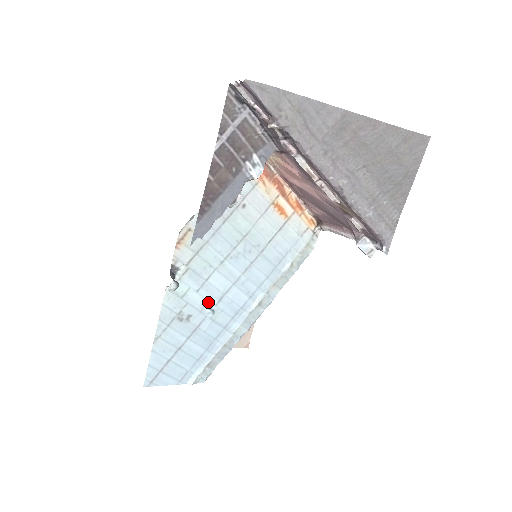
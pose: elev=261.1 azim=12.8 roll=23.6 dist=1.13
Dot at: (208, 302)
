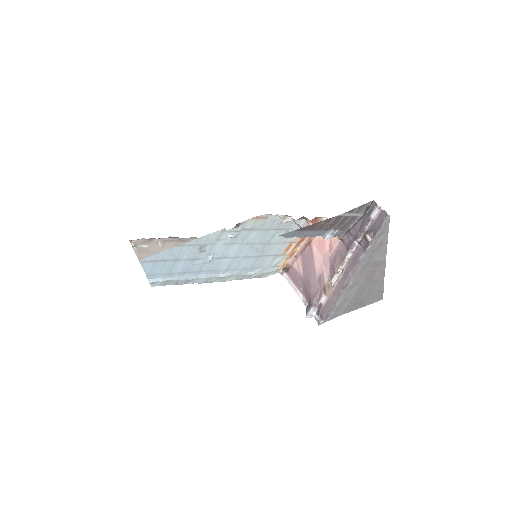
Dot at: (217, 253)
